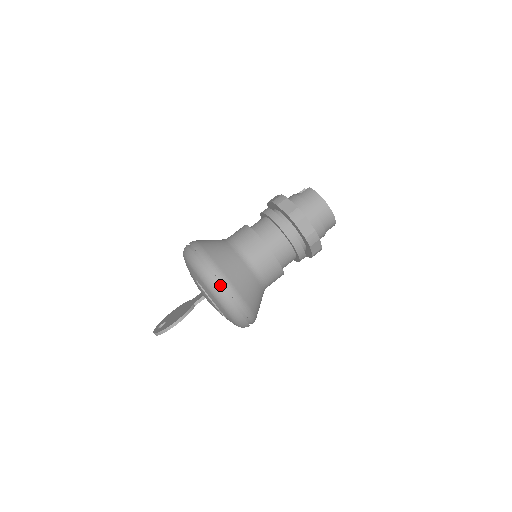
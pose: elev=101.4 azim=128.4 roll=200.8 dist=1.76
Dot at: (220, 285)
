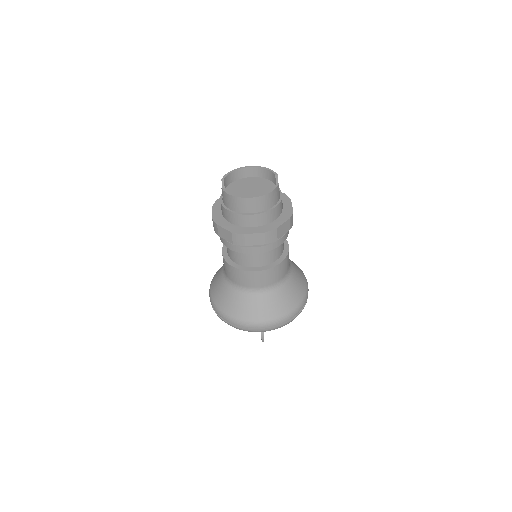
Dot at: (252, 328)
